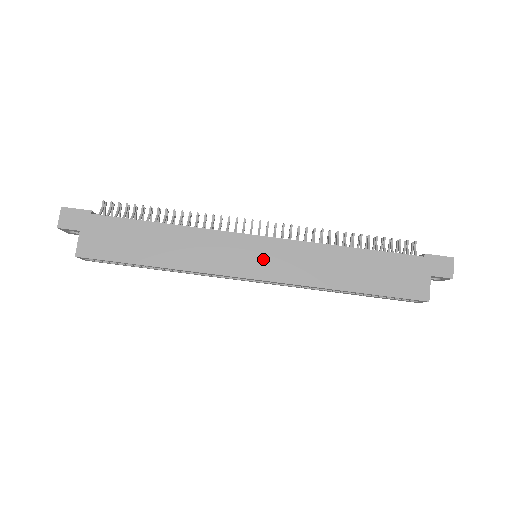
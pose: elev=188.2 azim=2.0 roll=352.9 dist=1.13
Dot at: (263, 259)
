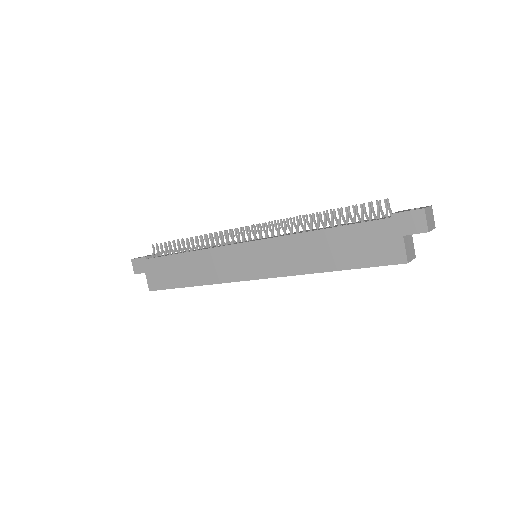
Dot at: (255, 261)
